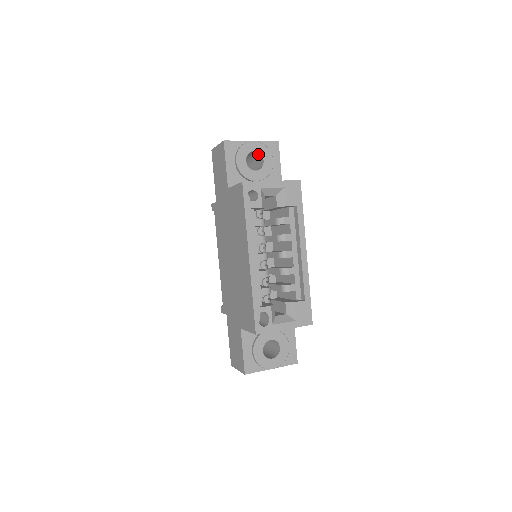
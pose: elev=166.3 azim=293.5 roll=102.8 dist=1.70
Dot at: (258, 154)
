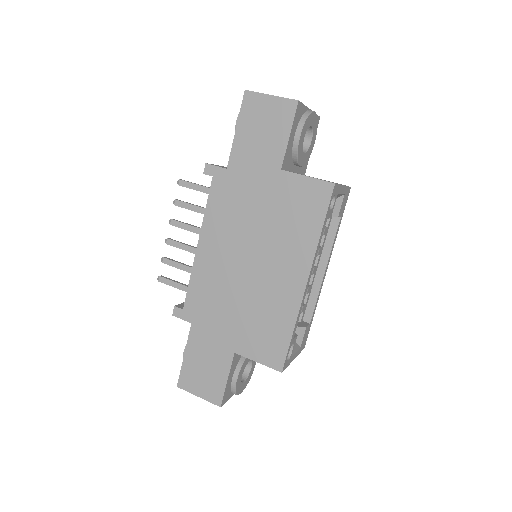
Dot at: (307, 129)
